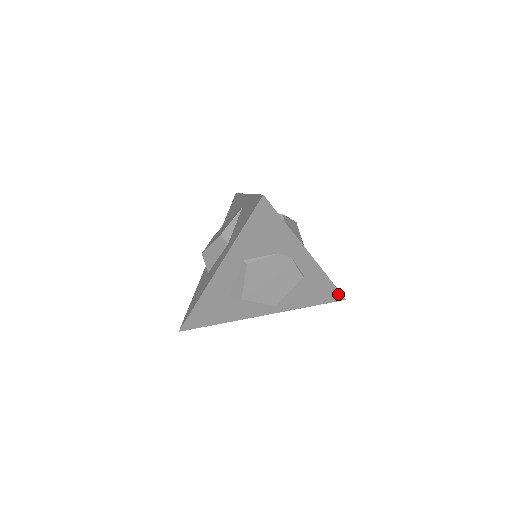
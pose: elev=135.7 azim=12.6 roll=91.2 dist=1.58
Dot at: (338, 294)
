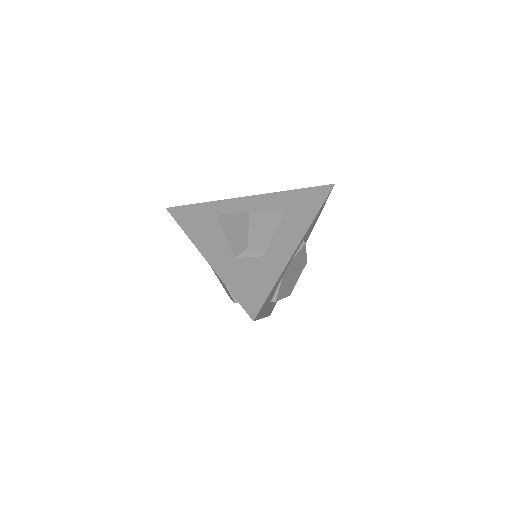
Dot at: (328, 195)
